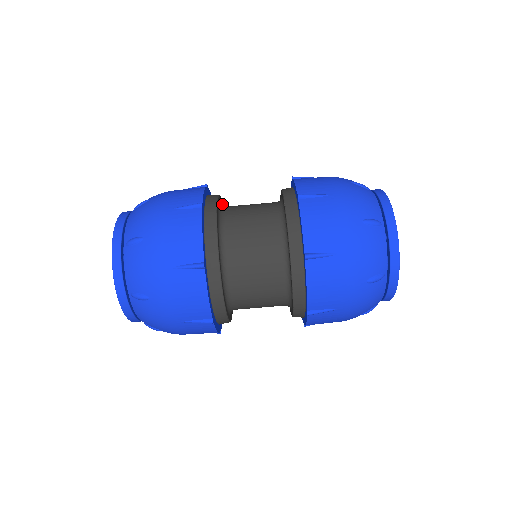
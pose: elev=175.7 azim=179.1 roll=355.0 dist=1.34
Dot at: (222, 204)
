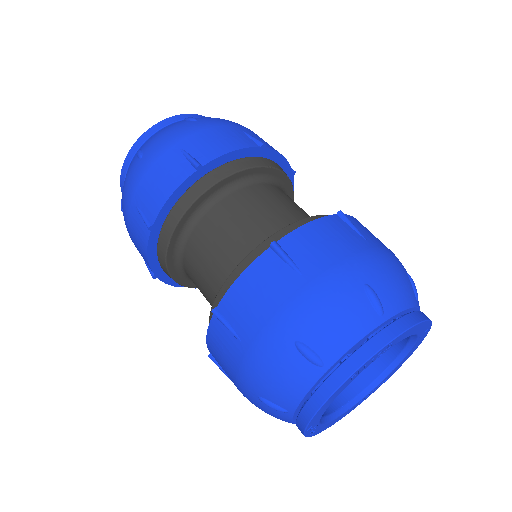
Dot at: occluded
